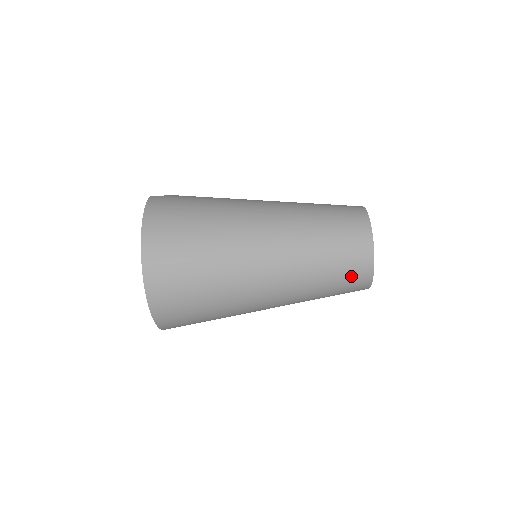
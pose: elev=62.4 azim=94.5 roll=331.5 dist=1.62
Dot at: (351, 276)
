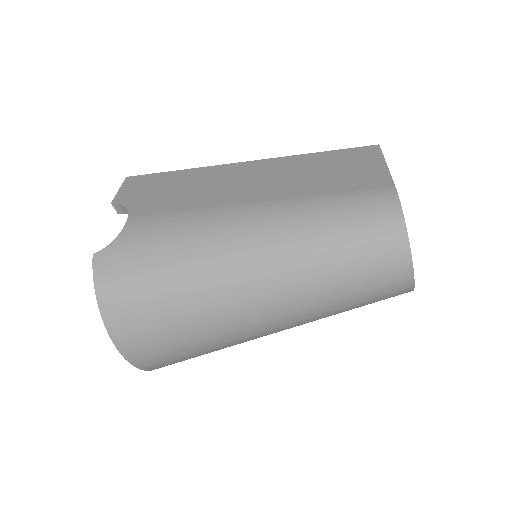
Dot at: occluded
